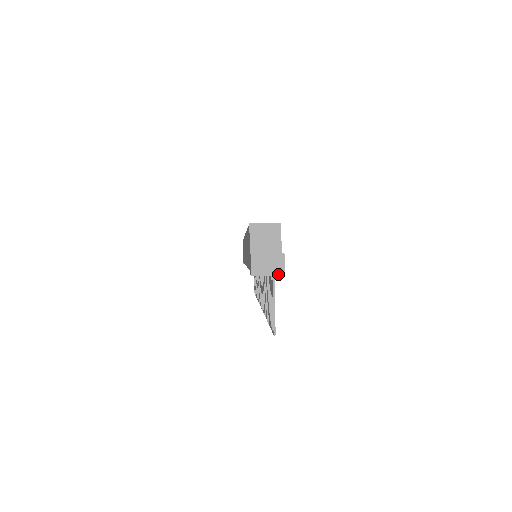
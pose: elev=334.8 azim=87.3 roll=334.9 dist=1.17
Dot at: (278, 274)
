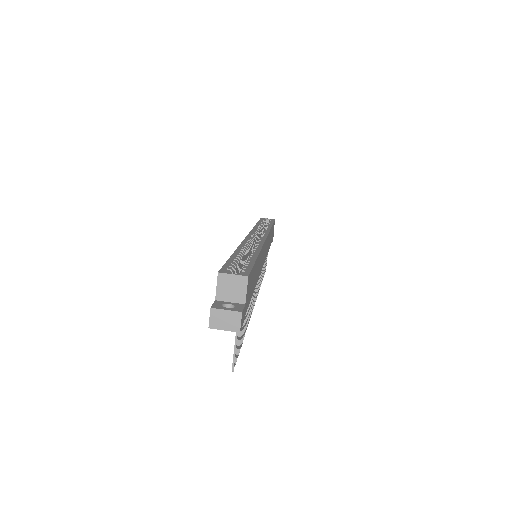
Dot at: (234, 330)
